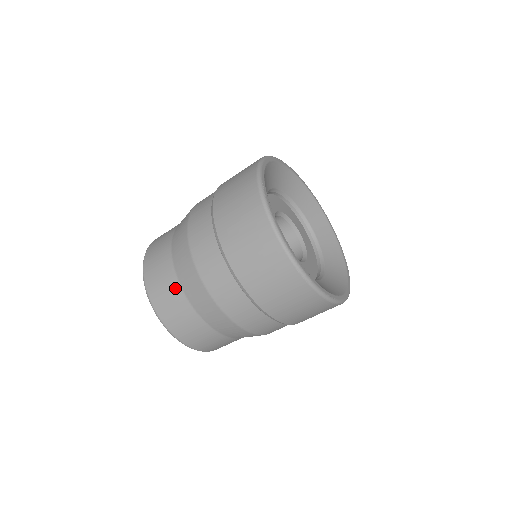
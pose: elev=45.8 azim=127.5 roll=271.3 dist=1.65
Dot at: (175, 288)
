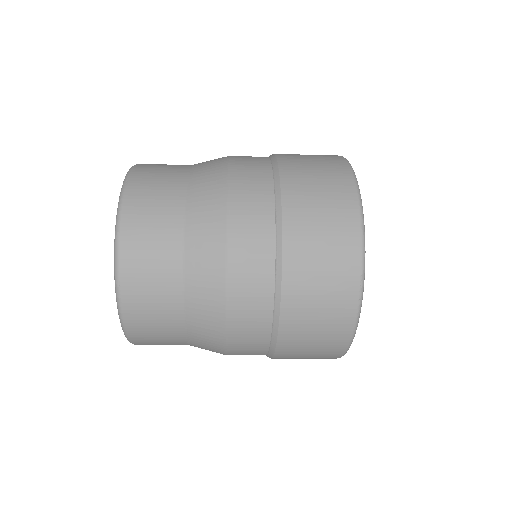
Dot at: (173, 220)
